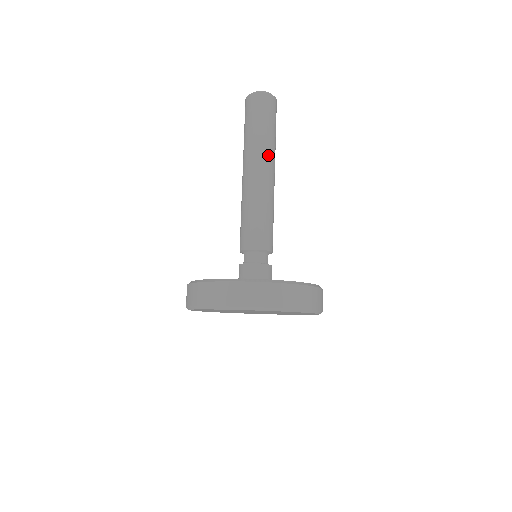
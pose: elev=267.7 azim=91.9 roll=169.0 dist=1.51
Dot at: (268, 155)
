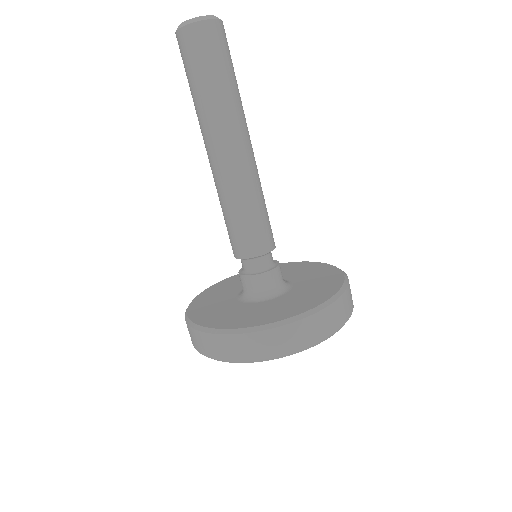
Dot at: (231, 123)
